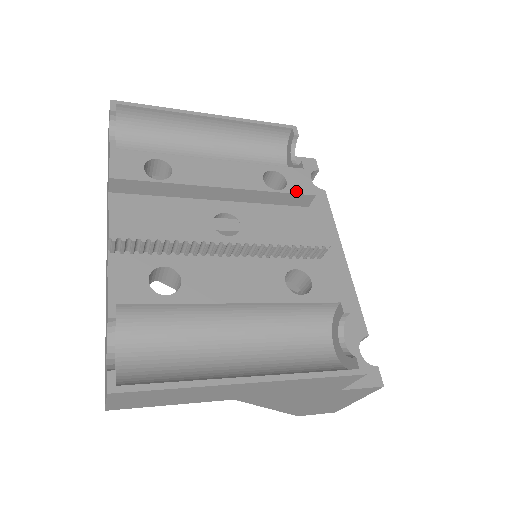
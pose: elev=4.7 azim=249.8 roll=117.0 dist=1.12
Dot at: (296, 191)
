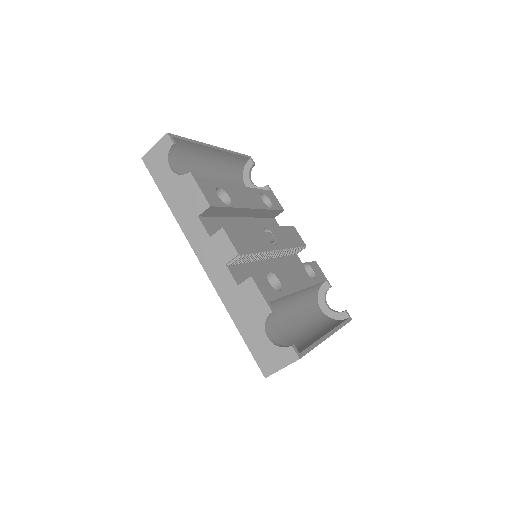
Dot at: (277, 208)
